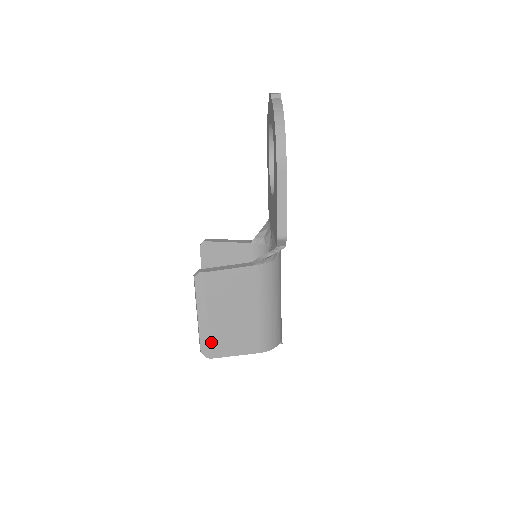
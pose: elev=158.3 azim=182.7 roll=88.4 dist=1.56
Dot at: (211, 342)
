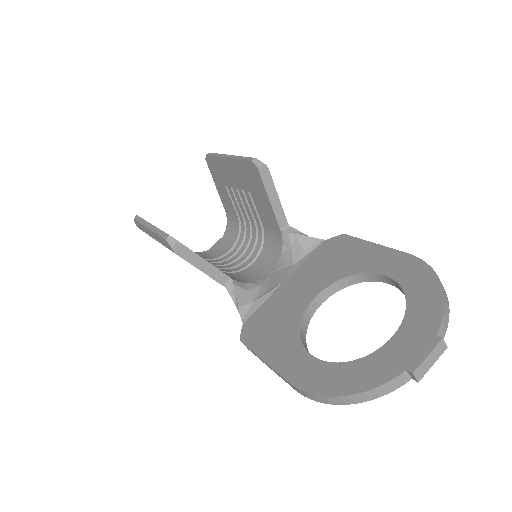
Dot at: occluded
